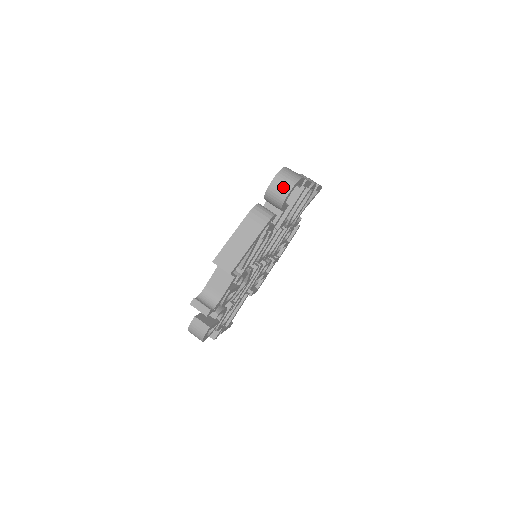
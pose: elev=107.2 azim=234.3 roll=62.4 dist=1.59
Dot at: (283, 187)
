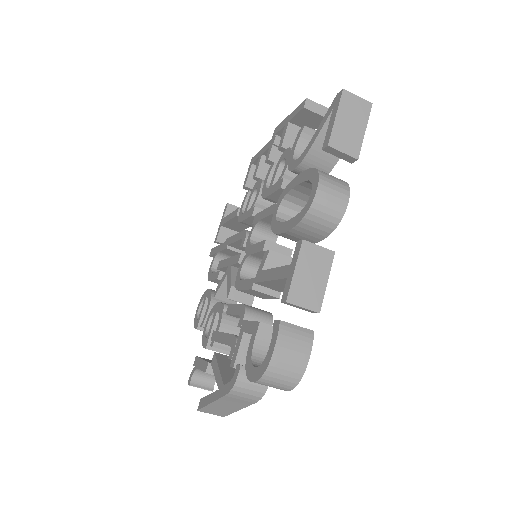
Dot at: occluded
